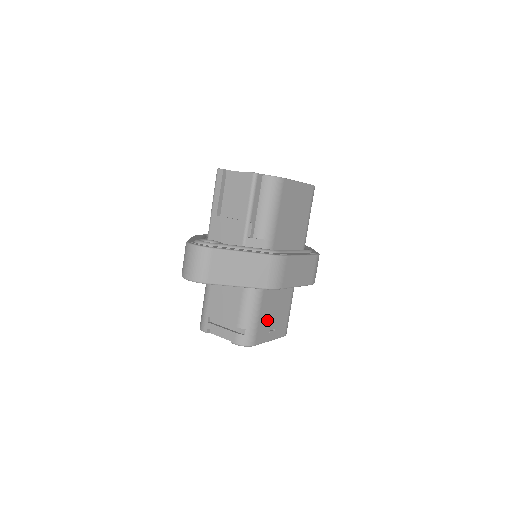
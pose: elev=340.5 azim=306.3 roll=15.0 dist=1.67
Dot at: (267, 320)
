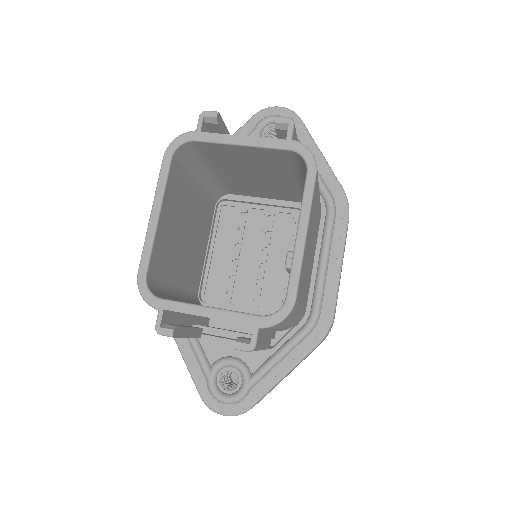
Dot at: occluded
